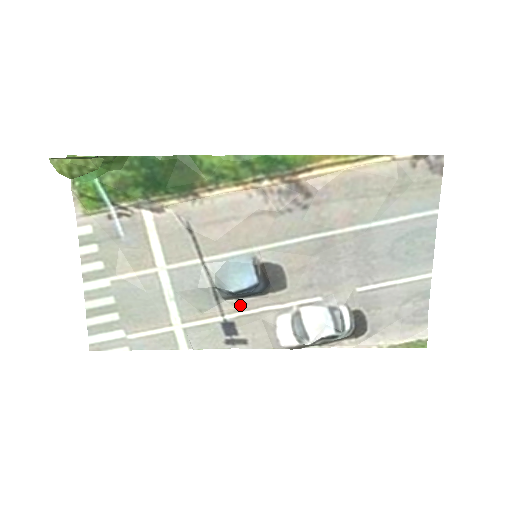
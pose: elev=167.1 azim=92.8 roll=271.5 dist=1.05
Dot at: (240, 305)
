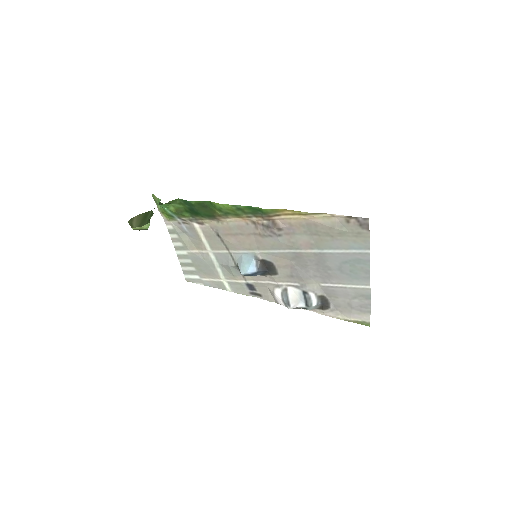
Dot at: (254, 277)
